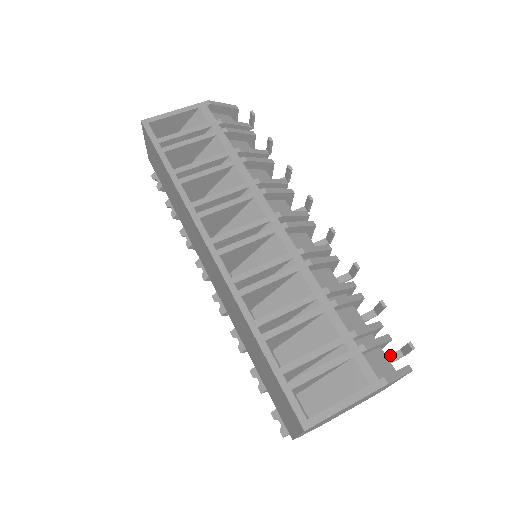
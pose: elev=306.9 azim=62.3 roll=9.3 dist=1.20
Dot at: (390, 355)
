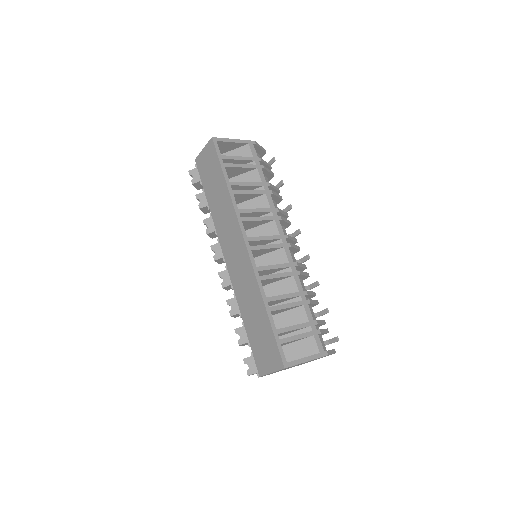
Dot at: occluded
